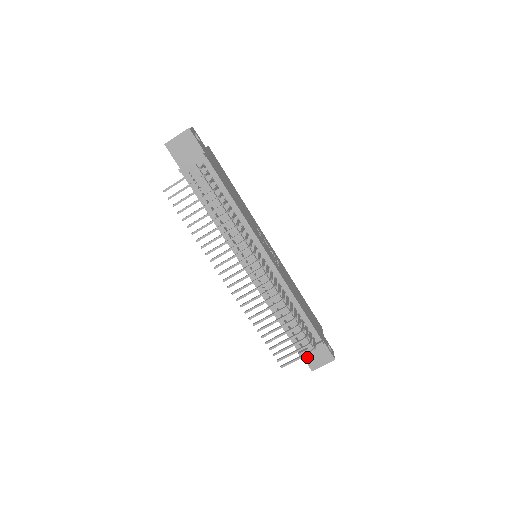
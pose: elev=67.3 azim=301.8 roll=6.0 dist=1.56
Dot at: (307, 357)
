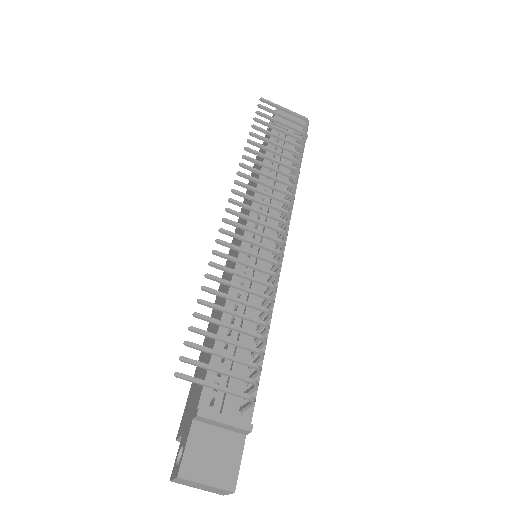
Dot at: (196, 439)
